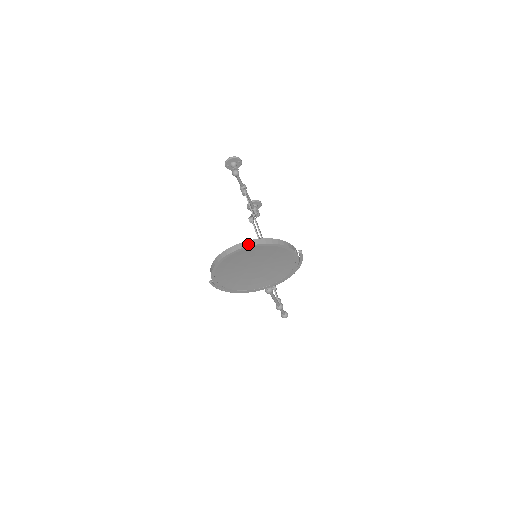
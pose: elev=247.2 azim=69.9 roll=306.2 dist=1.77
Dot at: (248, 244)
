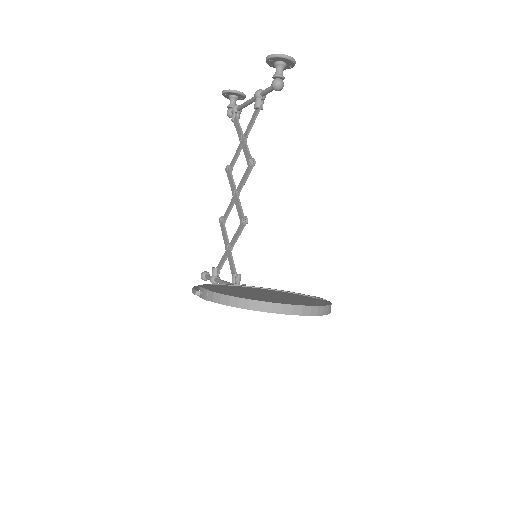
Dot at: (306, 312)
